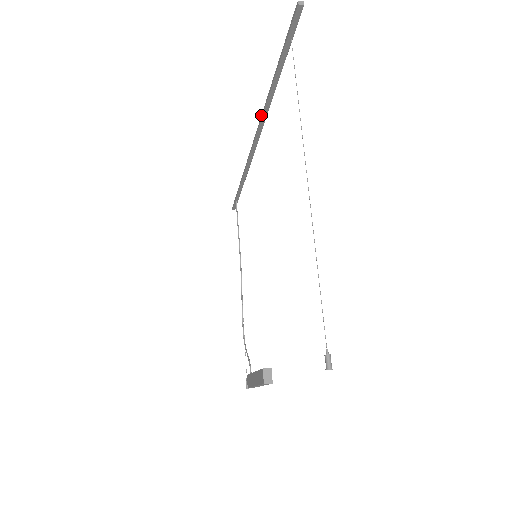
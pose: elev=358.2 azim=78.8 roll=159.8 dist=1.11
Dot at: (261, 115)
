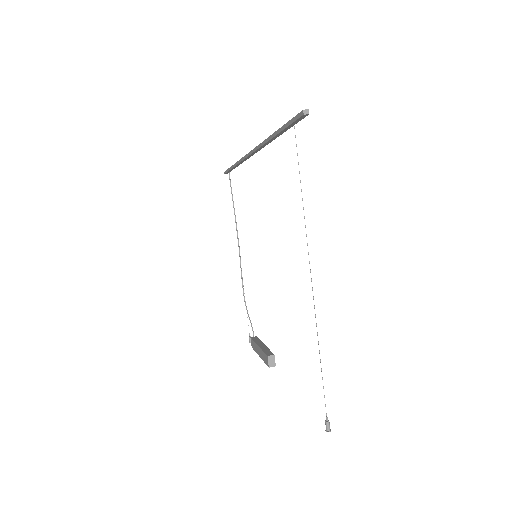
Dot at: (259, 144)
